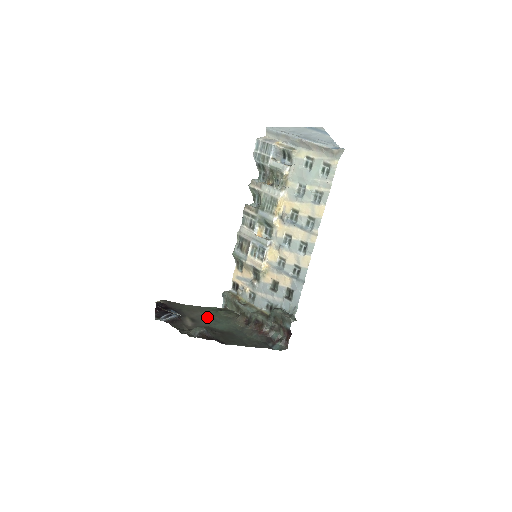
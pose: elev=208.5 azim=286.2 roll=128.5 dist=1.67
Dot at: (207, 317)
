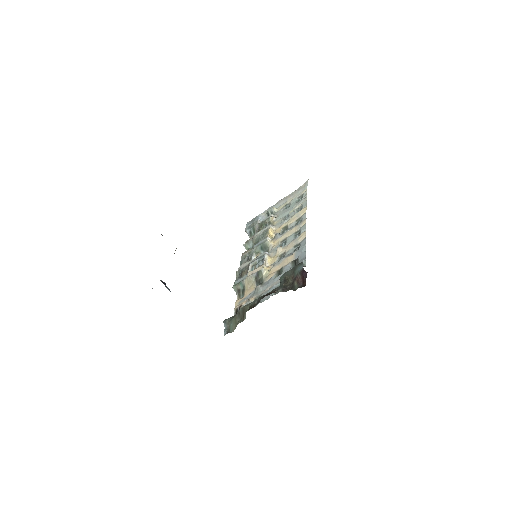
Dot at: occluded
